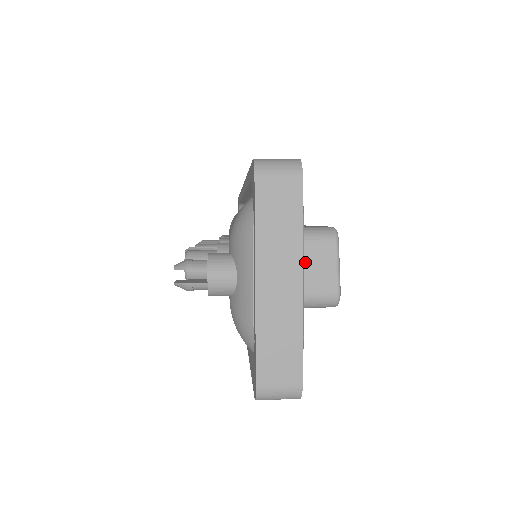
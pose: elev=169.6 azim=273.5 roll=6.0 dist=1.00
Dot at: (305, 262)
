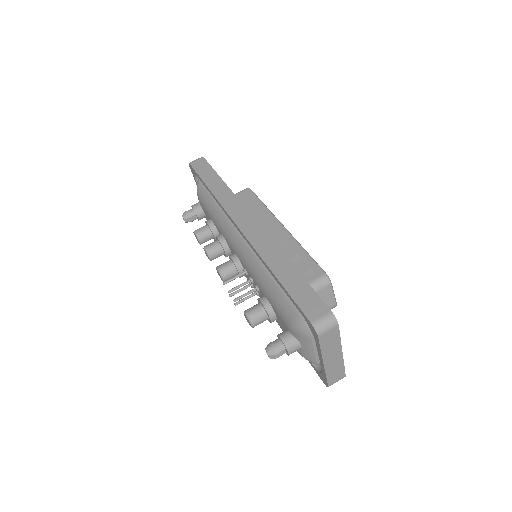
Dot at: occluded
